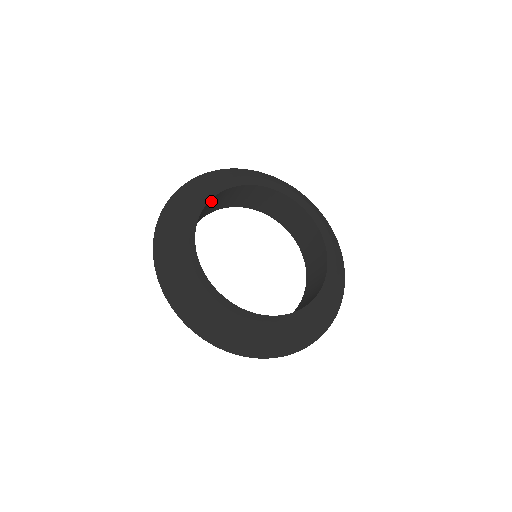
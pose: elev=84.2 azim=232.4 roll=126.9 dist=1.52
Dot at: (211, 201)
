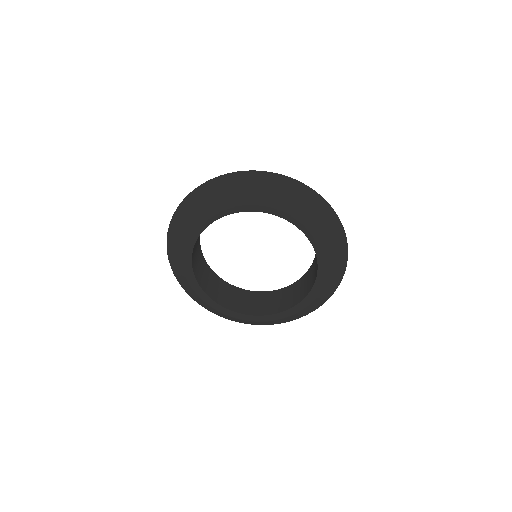
Dot at: occluded
